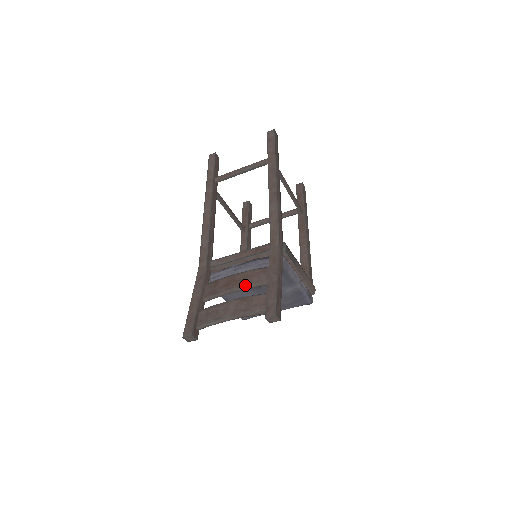
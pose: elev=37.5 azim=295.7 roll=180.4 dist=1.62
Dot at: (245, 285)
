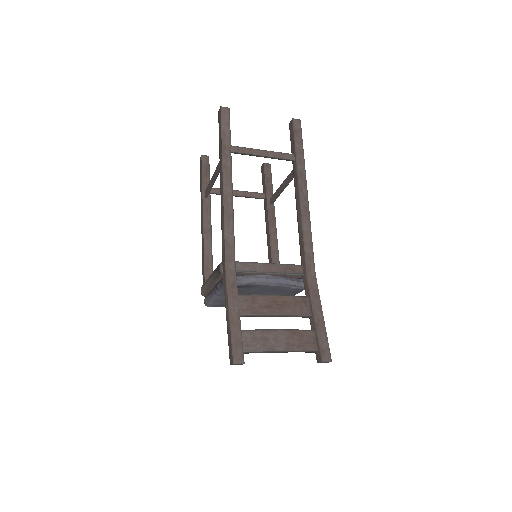
Dot at: (290, 314)
